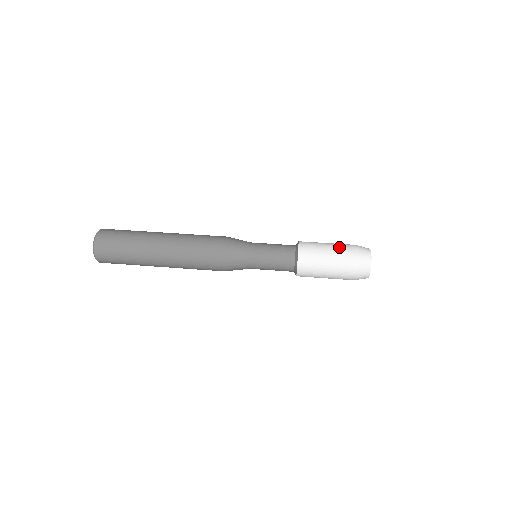
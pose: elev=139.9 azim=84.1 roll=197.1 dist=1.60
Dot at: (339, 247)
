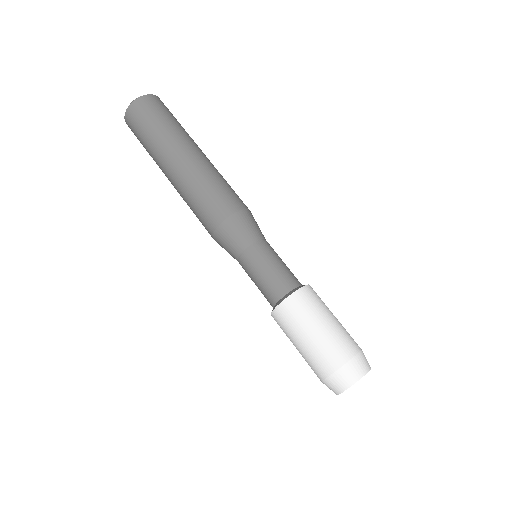
Dot at: (336, 335)
